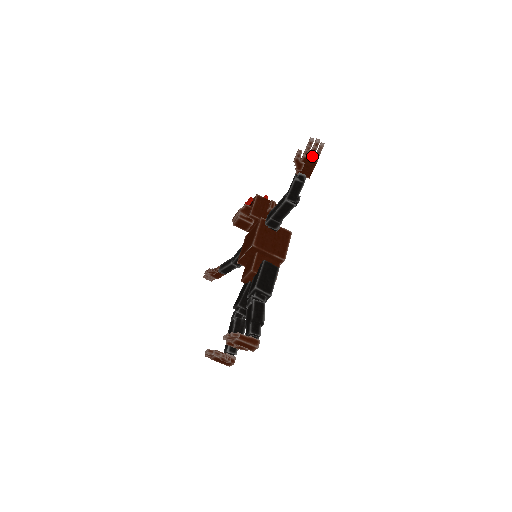
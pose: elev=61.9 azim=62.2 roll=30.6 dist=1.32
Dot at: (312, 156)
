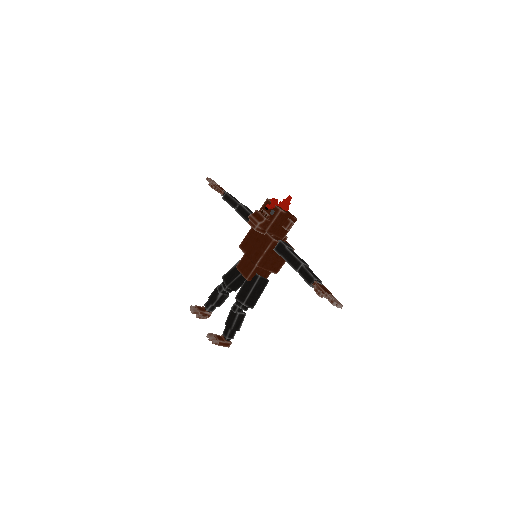
Dot at: occluded
